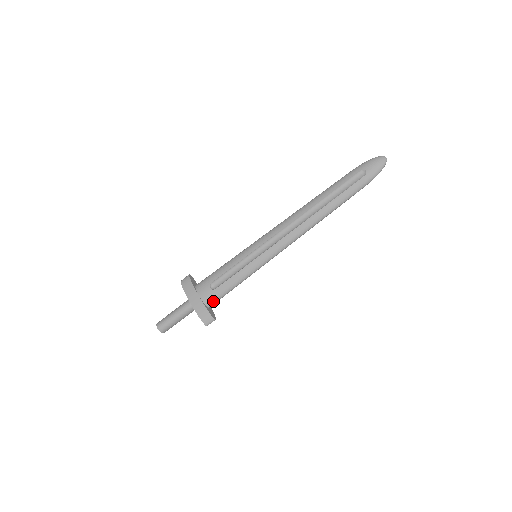
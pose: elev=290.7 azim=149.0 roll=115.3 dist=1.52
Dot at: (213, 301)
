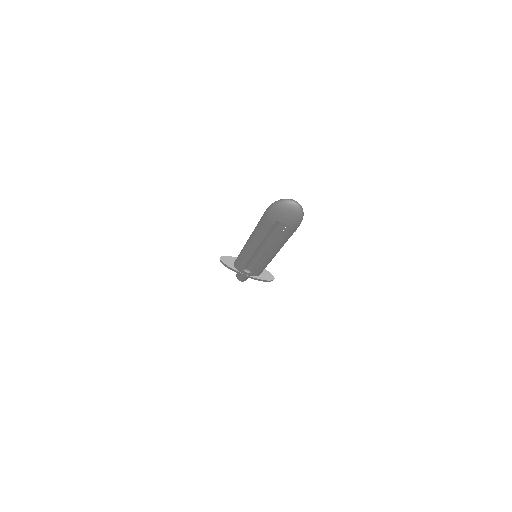
Dot at: (259, 274)
